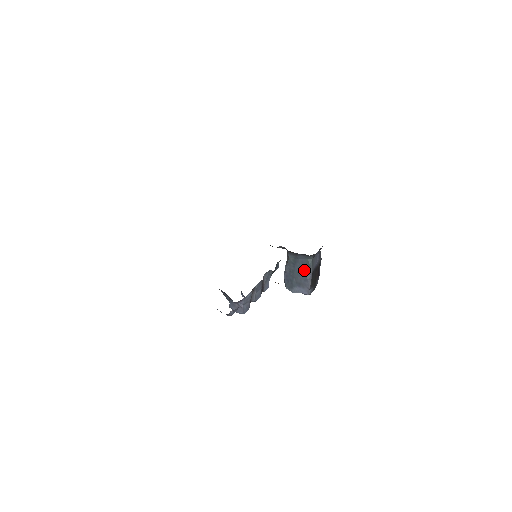
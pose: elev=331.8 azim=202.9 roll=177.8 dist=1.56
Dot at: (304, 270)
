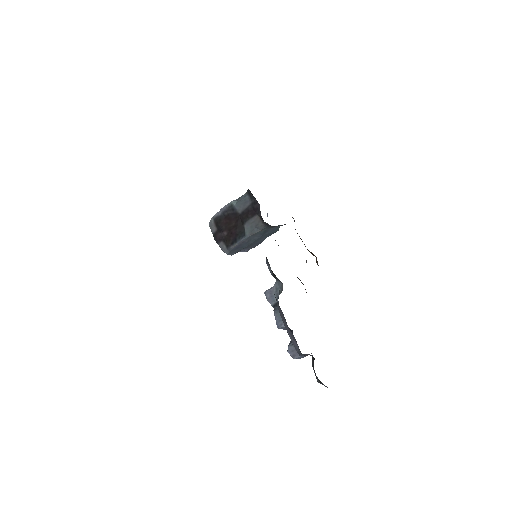
Dot at: (268, 236)
